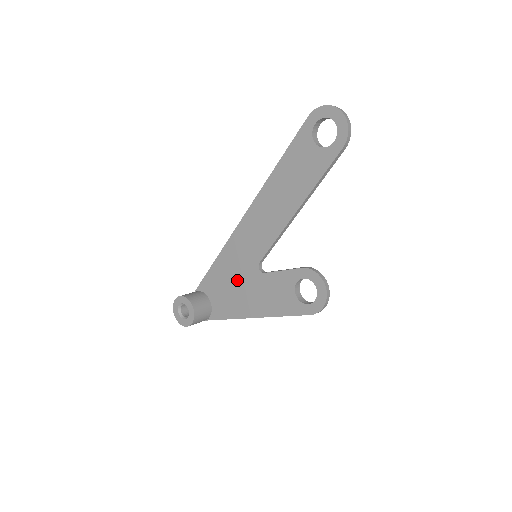
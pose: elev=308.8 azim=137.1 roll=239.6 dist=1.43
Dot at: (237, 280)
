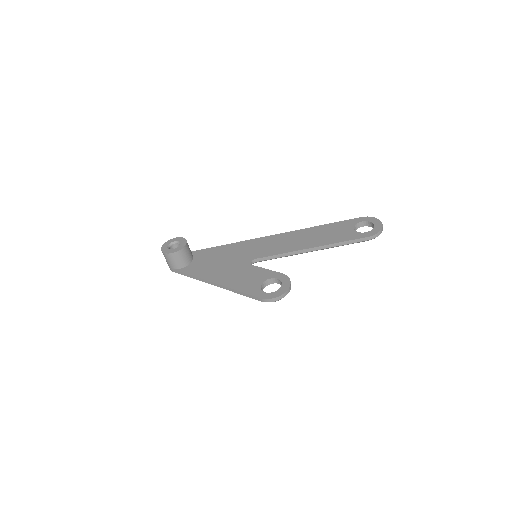
Dot at: (227, 260)
